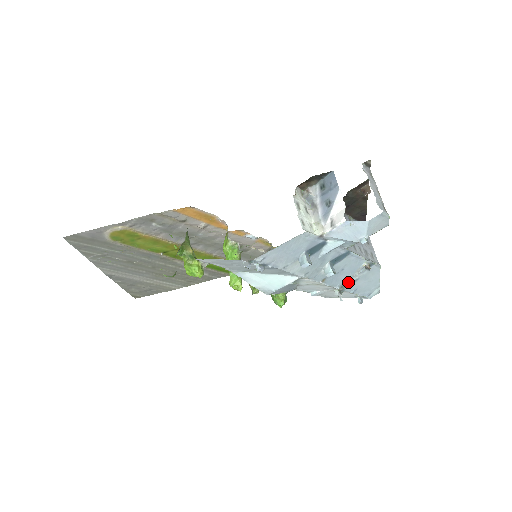
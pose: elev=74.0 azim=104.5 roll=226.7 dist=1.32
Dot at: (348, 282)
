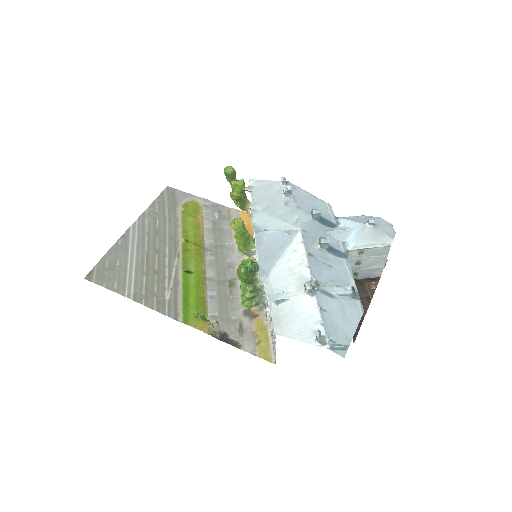
Dot at: (325, 289)
